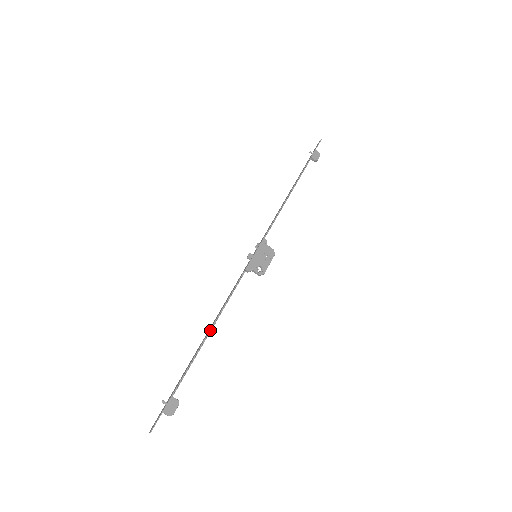
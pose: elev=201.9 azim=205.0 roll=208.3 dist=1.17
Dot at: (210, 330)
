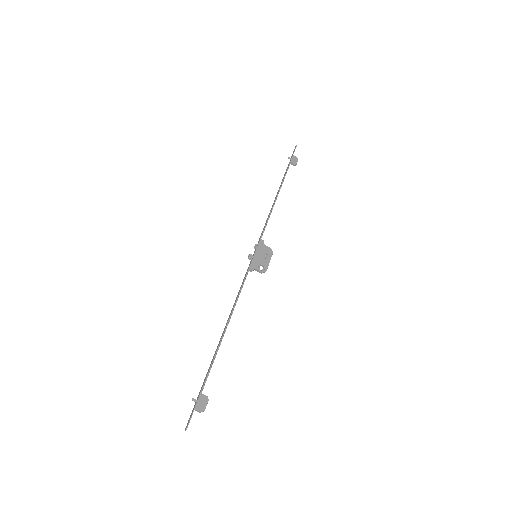
Dot at: (226, 328)
